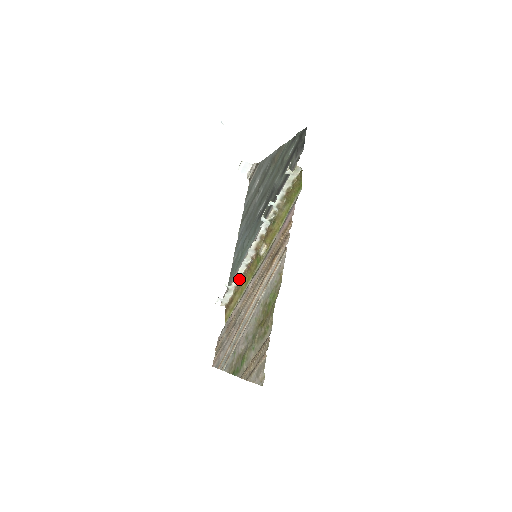
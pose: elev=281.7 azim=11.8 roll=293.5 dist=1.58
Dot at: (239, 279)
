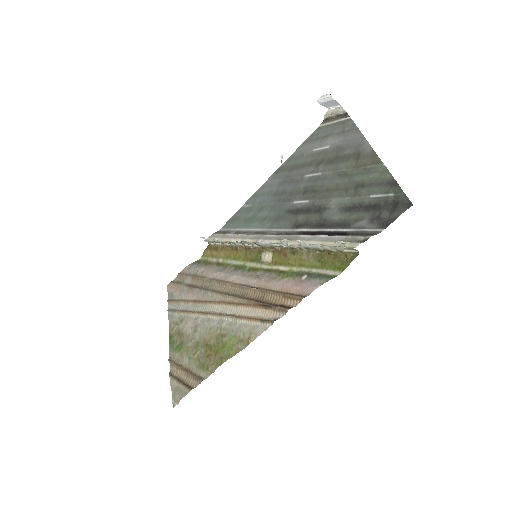
Dot at: (232, 244)
